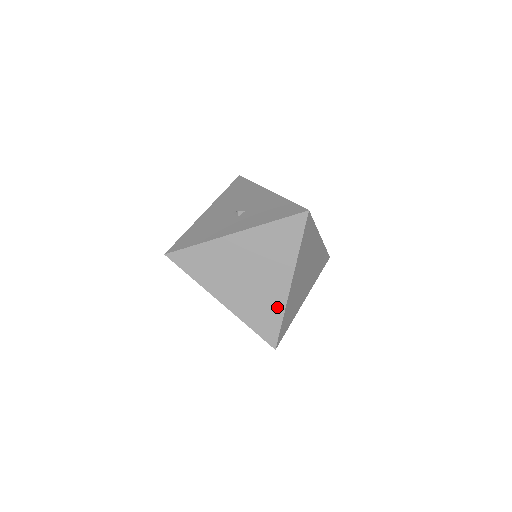
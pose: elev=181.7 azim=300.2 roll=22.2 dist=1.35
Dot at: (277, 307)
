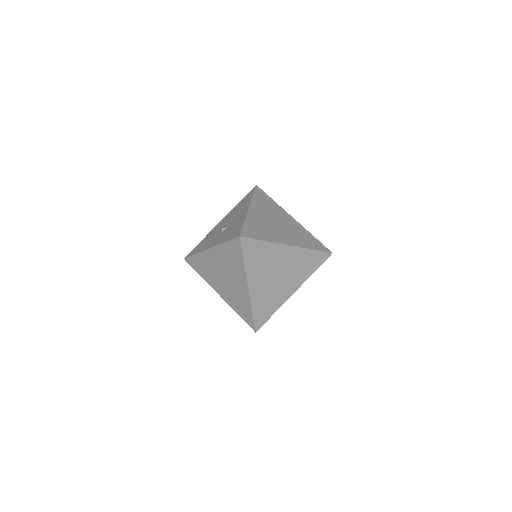
Dot at: (246, 303)
